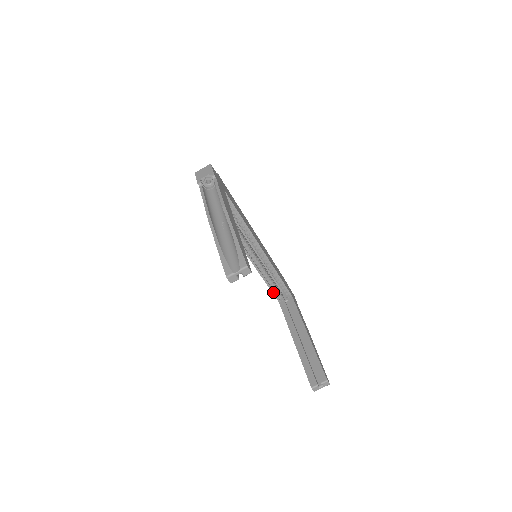
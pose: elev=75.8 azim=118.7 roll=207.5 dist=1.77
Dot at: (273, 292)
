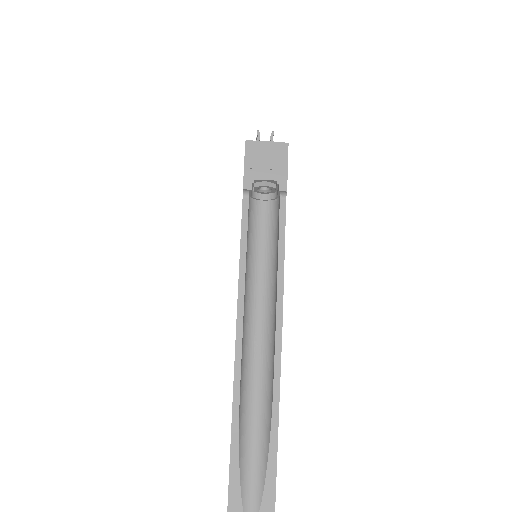
Dot at: occluded
